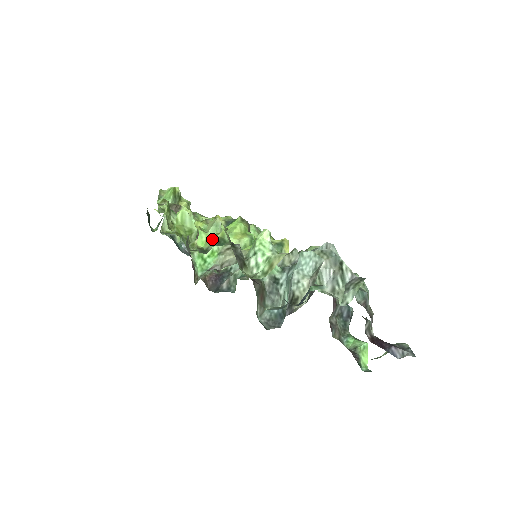
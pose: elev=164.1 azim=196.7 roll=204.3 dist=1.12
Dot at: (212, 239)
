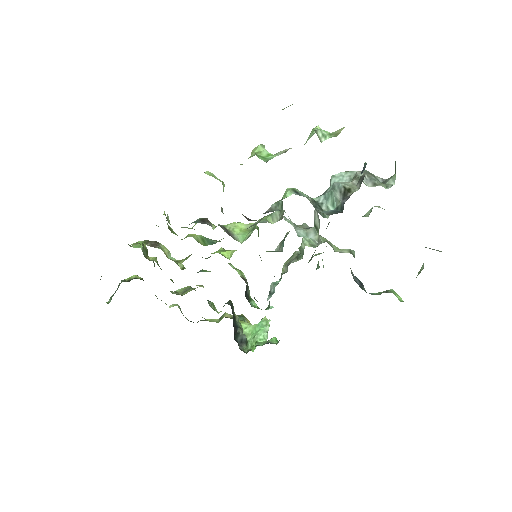
Dot at: occluded
